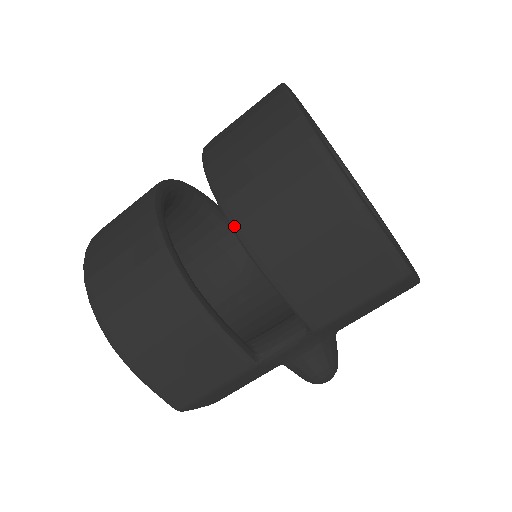
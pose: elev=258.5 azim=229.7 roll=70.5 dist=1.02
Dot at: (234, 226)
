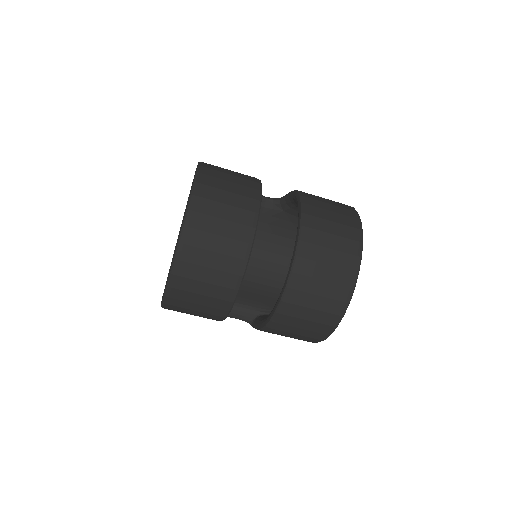
Dot at: (272, 322)
